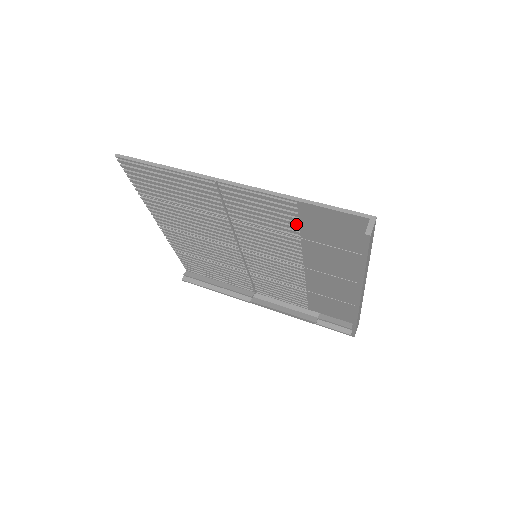
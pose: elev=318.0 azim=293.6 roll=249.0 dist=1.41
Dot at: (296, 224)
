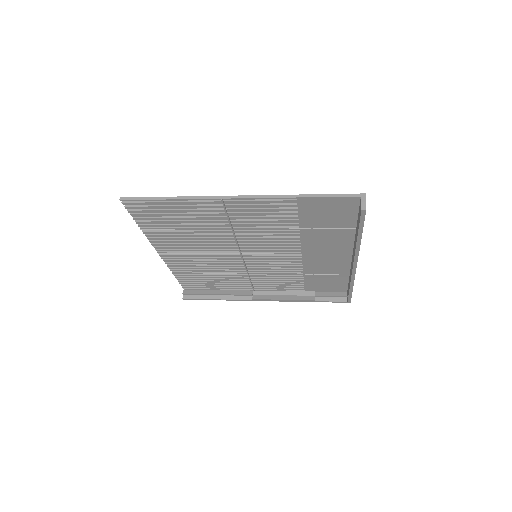
Dot at: (295, 217)
